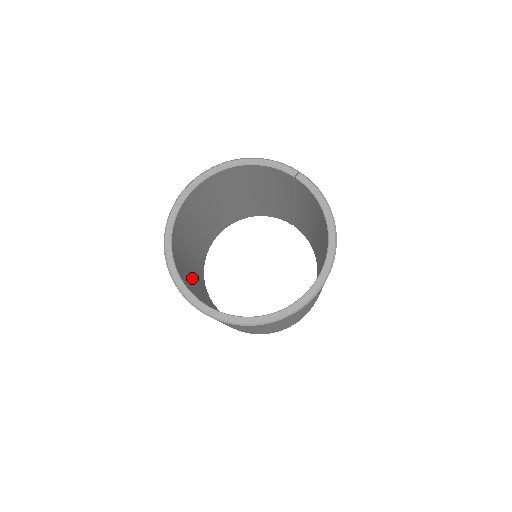
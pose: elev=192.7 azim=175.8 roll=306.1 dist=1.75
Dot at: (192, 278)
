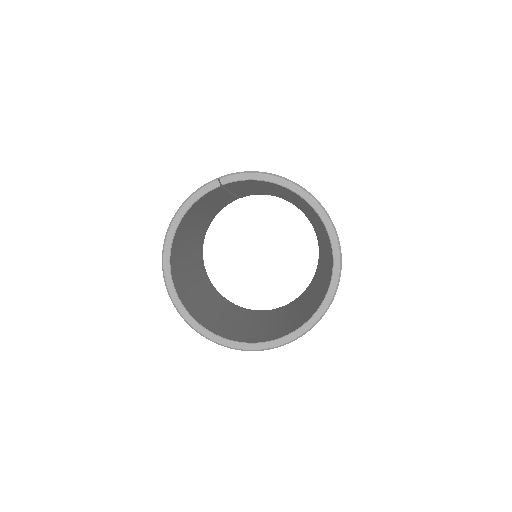
Dot at: (240, 323)
